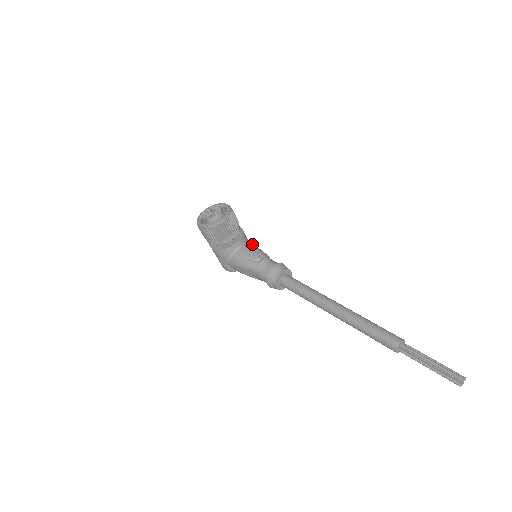
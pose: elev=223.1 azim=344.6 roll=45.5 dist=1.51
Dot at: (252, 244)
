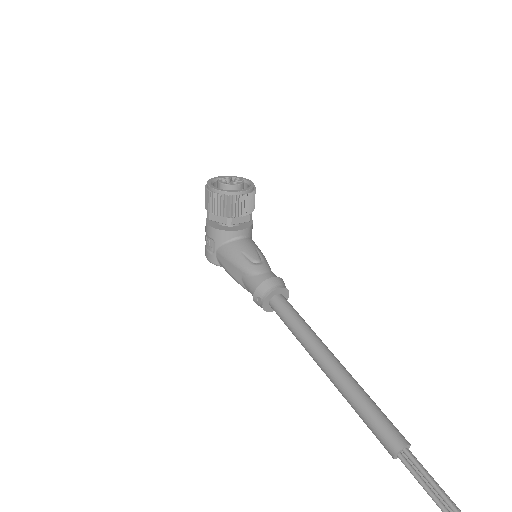
Dot at: occluded
